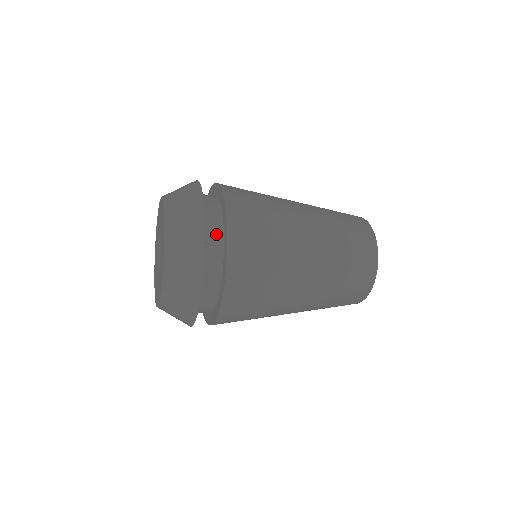
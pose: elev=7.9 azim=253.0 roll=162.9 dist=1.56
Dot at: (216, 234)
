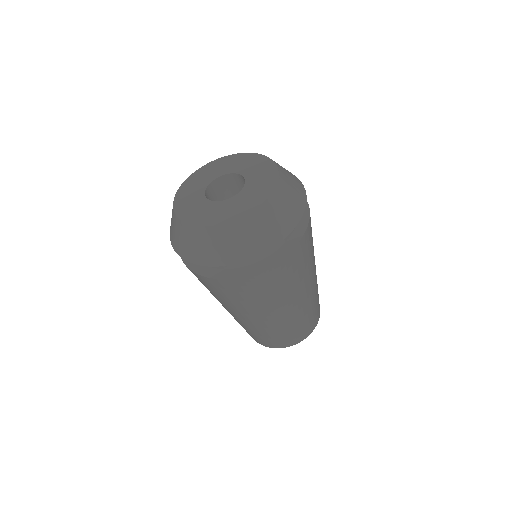
Dot at: occluded
